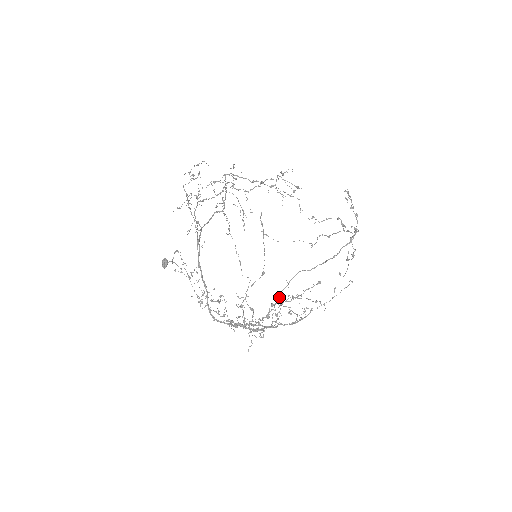
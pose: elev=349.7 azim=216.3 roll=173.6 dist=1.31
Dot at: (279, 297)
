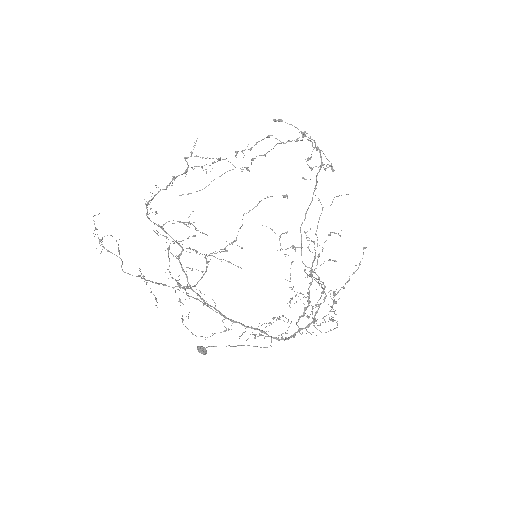
Dot at: (305, 265)
